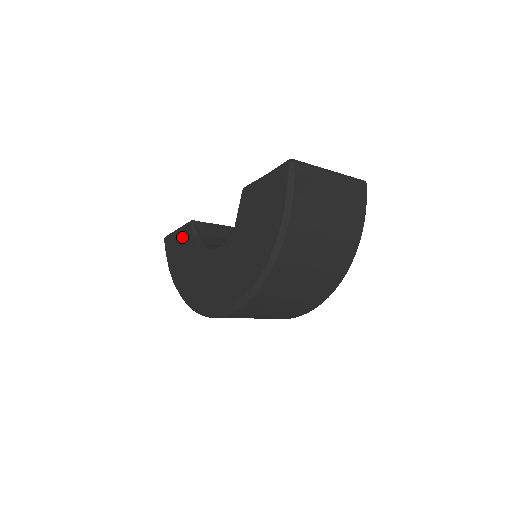
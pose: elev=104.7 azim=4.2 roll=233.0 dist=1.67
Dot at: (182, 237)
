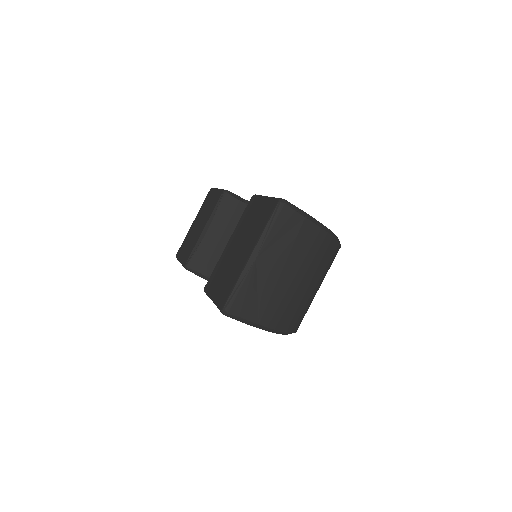
Dot at: occluded
